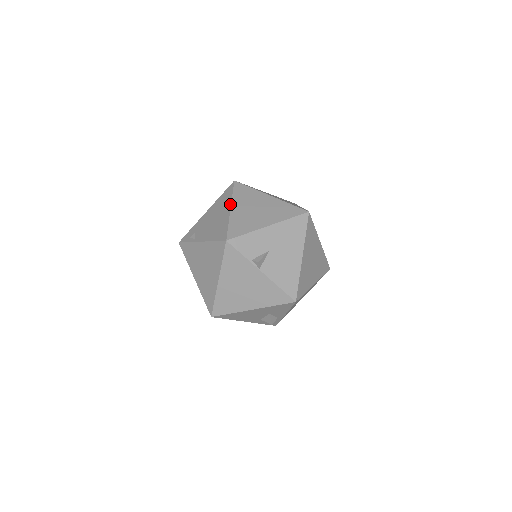
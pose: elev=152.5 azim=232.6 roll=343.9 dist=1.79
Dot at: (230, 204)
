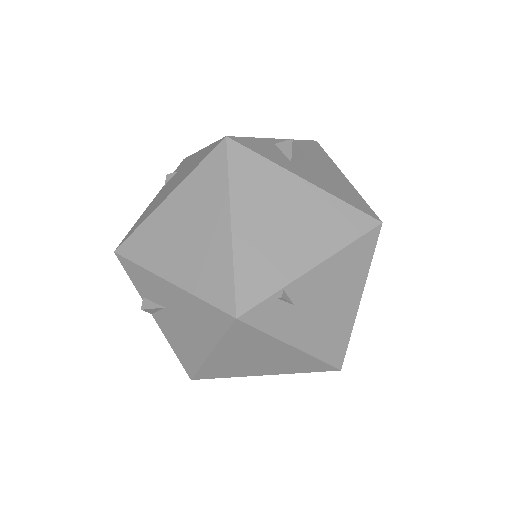
Dot at: (175, 187)
